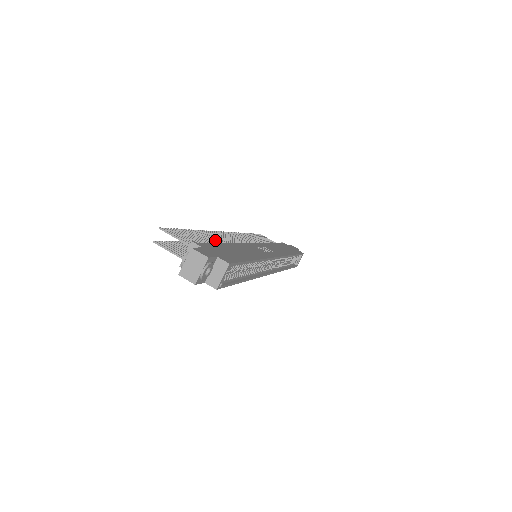
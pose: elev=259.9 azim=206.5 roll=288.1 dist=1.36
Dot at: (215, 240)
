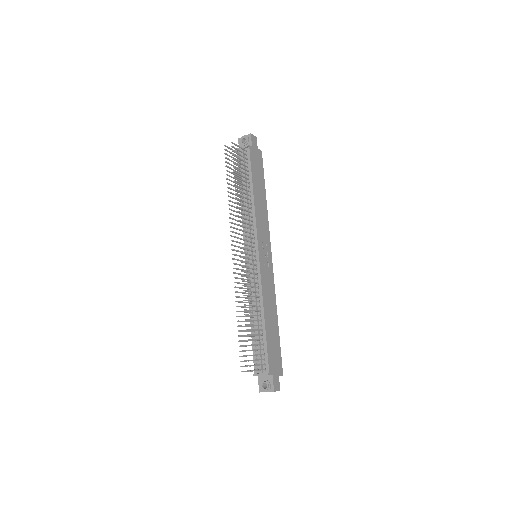
Dot at: (255, 311)
